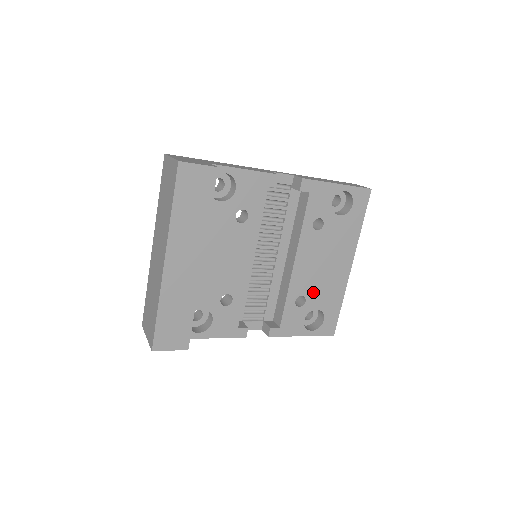
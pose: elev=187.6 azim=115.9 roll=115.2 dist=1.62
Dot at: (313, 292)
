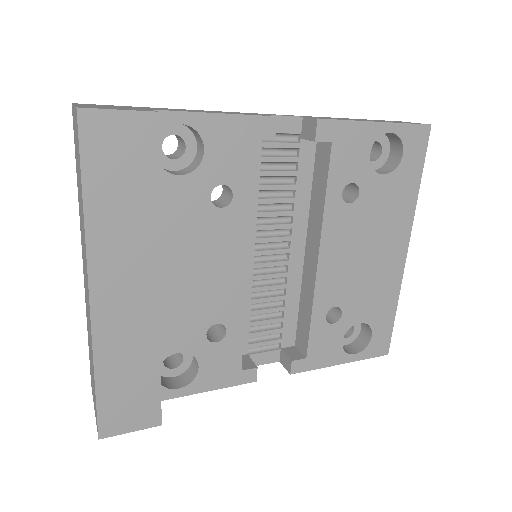
Dot at: (352, 298)
